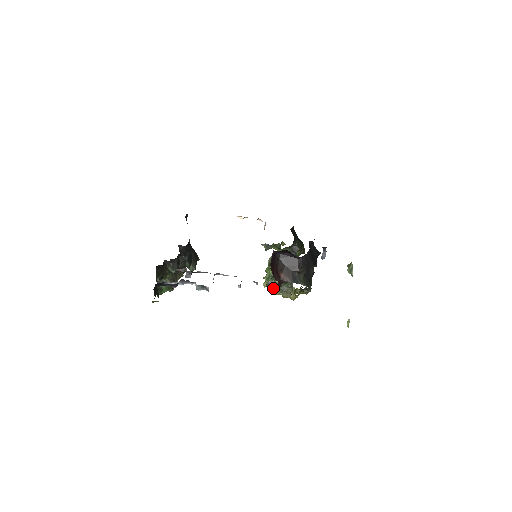
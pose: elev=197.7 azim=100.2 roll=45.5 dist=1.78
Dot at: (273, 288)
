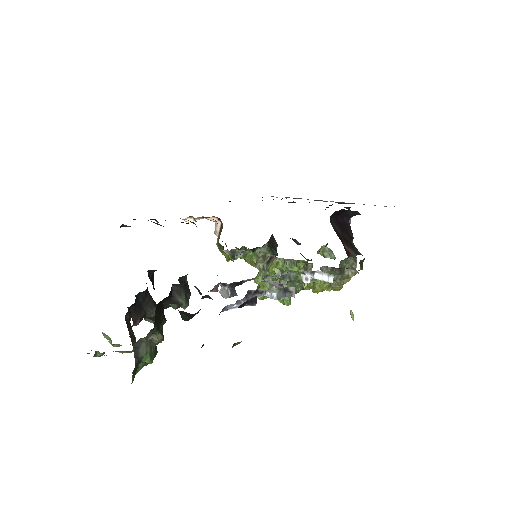
Dot at: occluded
